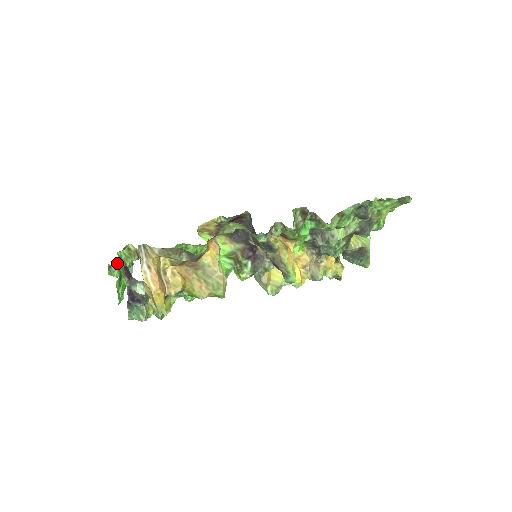
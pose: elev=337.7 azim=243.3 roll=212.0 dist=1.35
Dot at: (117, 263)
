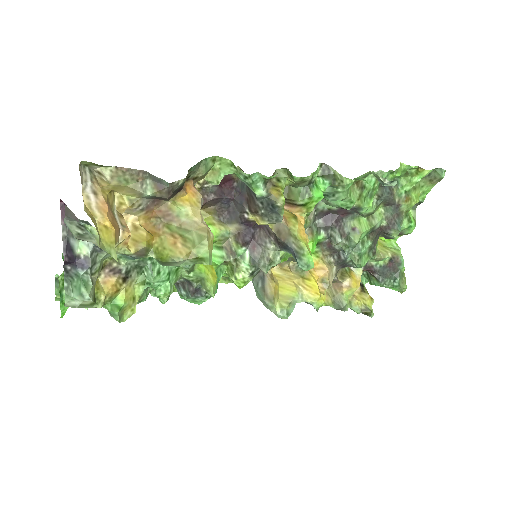
Dot at: occluded
